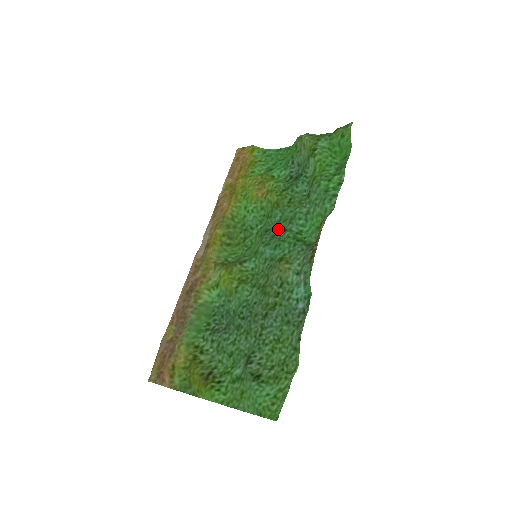
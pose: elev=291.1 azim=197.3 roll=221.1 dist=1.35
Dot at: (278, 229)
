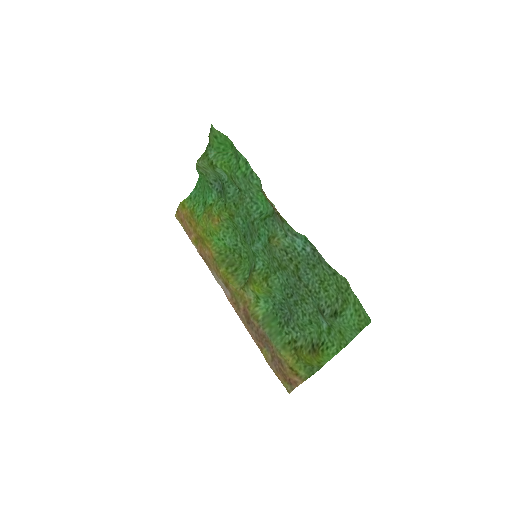
Dot at: (248, 227)
